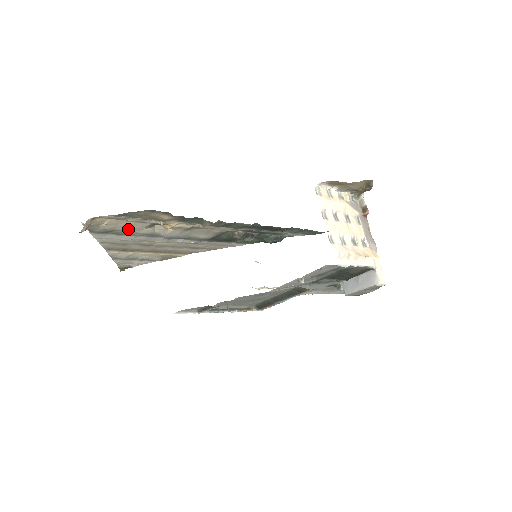
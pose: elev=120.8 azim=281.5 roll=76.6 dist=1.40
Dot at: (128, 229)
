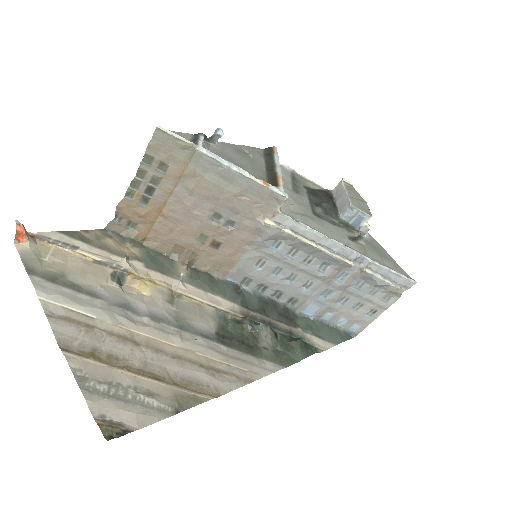
Dot at: (85, 278)
